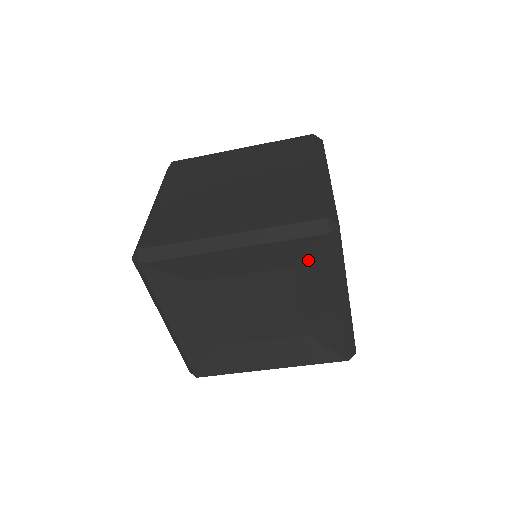
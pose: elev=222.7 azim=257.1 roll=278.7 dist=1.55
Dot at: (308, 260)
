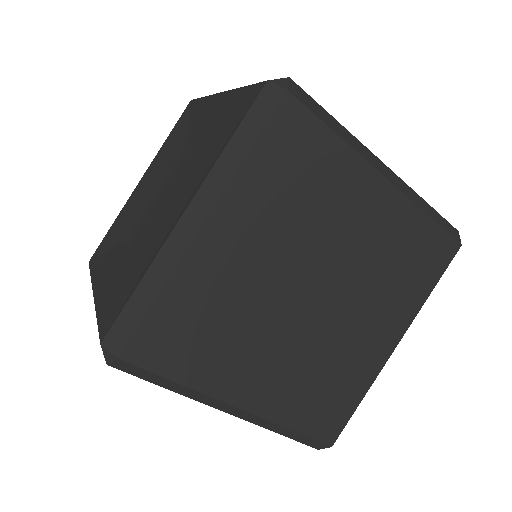
Dot at: (191, 125)
